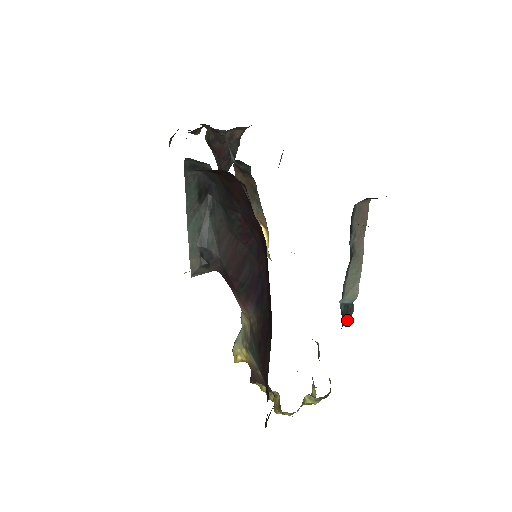
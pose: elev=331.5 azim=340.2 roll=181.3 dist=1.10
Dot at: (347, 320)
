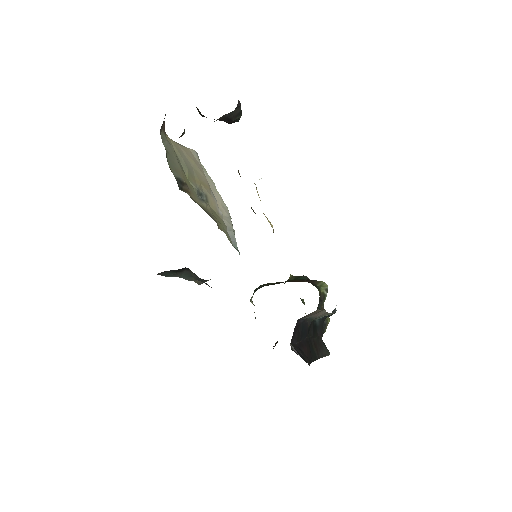
Dot at: occluded
